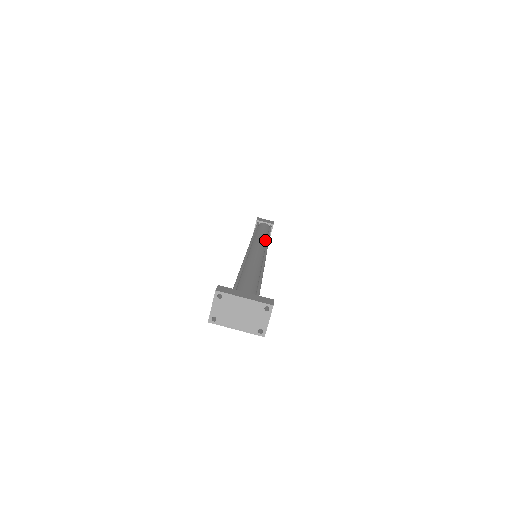
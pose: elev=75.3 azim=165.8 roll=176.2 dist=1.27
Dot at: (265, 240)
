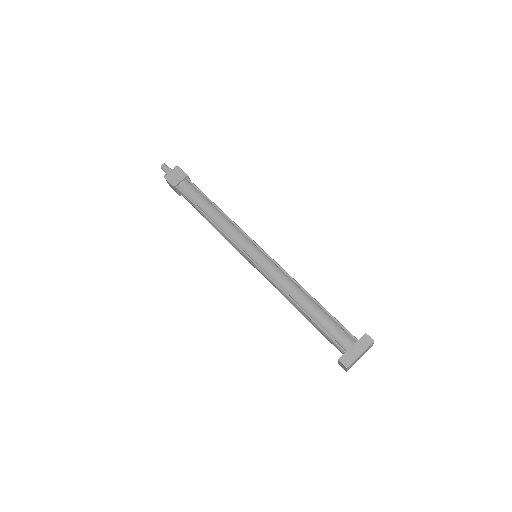
Dot at: (233, 226)
